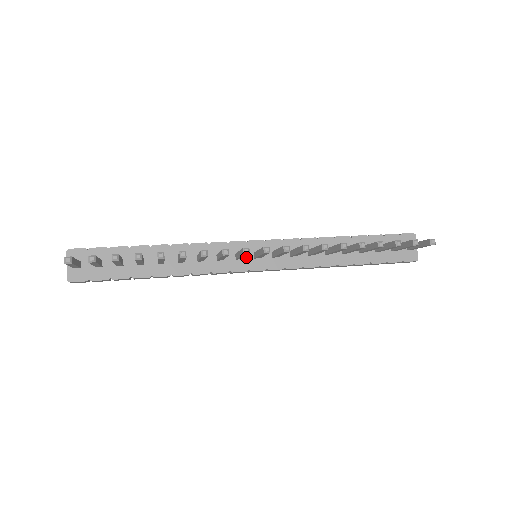
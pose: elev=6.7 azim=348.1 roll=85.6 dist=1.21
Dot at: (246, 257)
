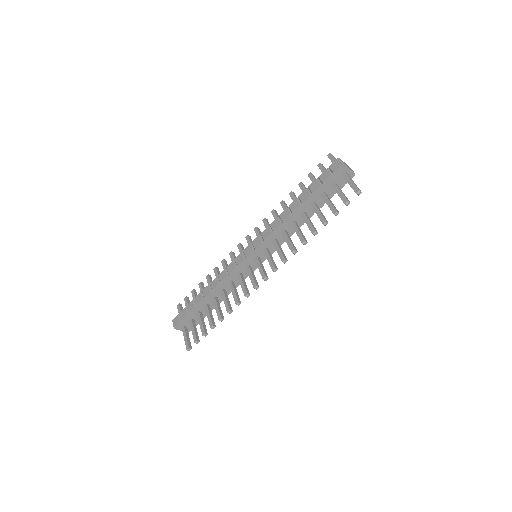
Dot at: (252, 263)
